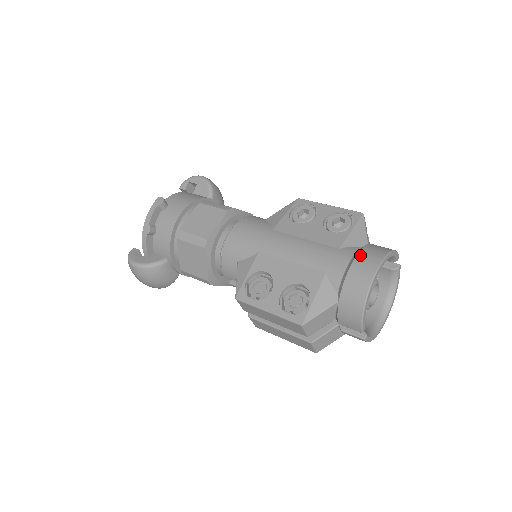
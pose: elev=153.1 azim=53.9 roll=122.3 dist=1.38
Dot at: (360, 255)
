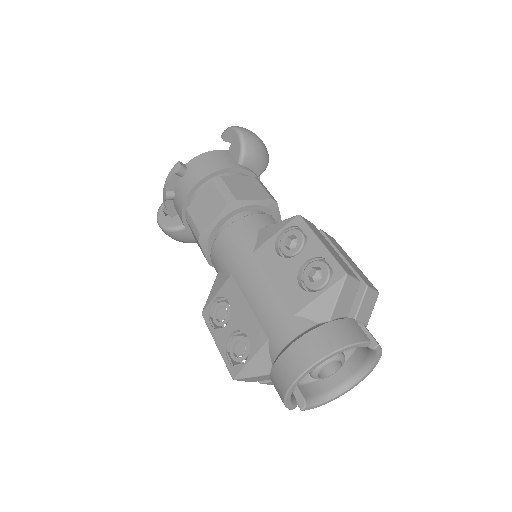
Dot at: (301, 341)
